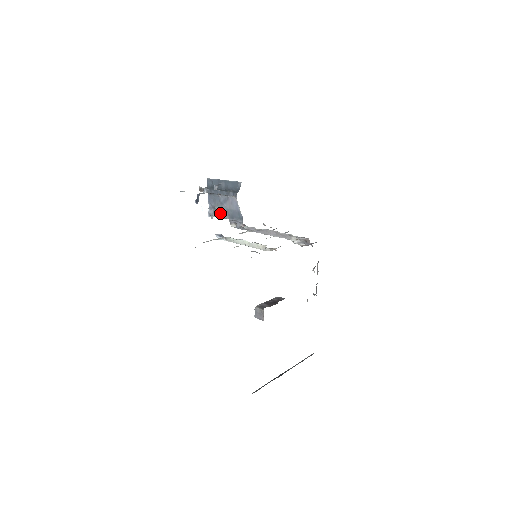
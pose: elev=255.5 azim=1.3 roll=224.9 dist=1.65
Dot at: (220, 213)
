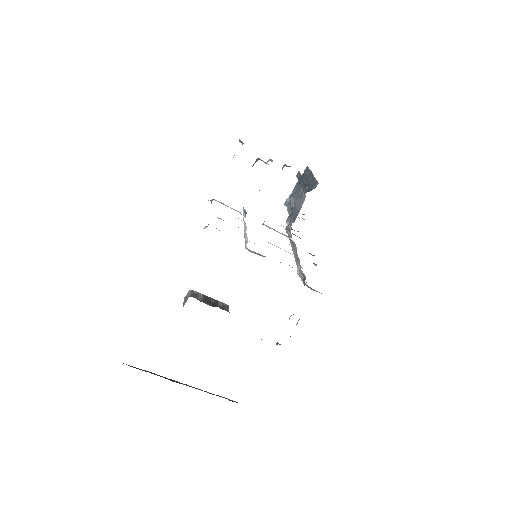
Dot at: (290, 206)
